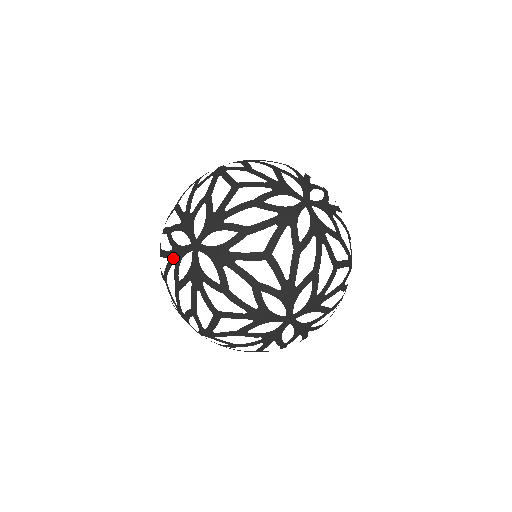
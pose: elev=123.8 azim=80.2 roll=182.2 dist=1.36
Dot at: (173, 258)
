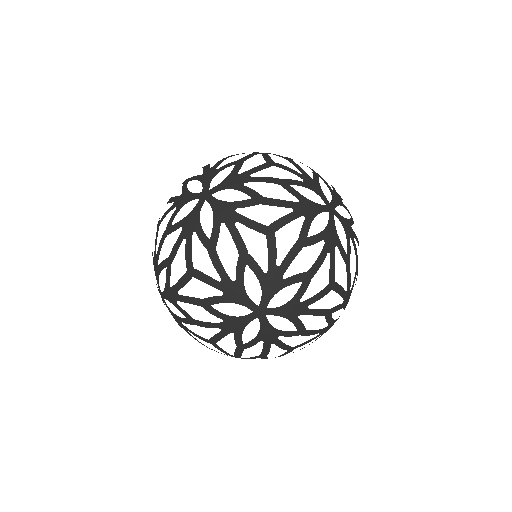
Dot at: (229, 329)
